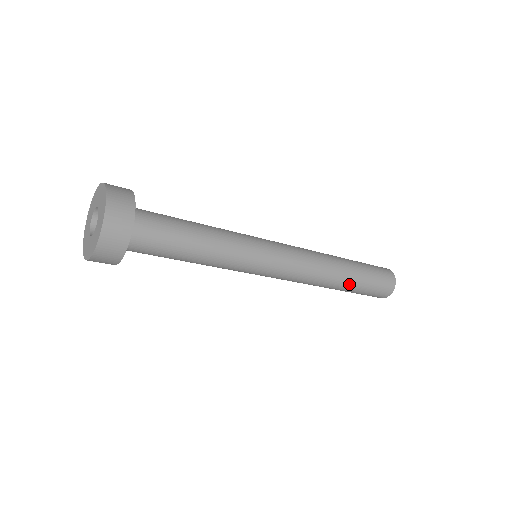
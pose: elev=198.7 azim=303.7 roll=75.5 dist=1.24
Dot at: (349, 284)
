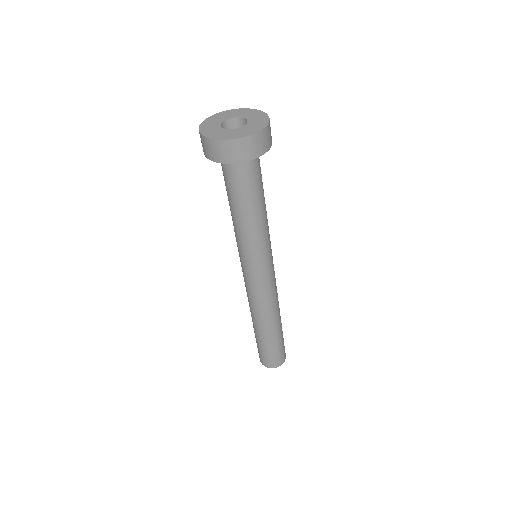
Dot at: (273, 333)
